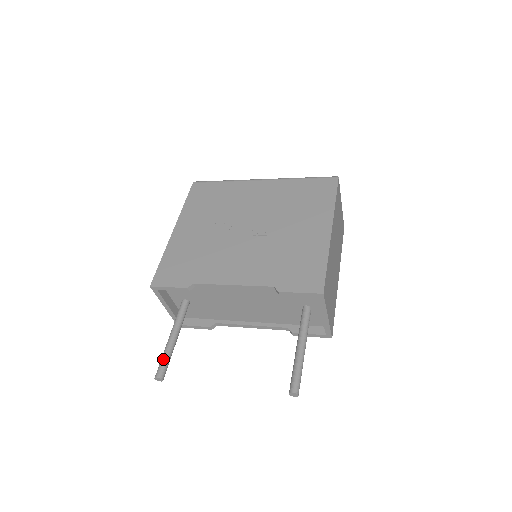
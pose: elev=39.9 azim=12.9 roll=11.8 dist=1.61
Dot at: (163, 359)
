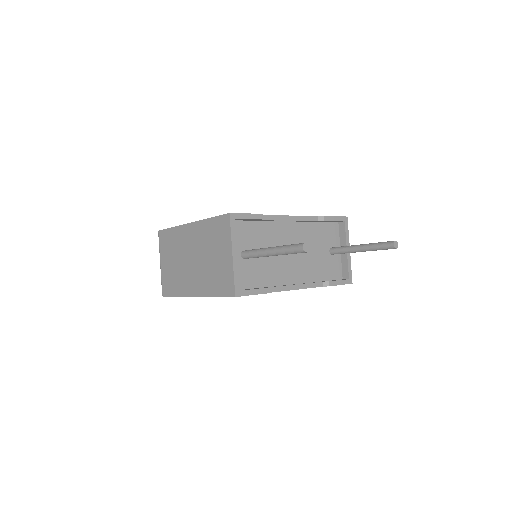
Dot at: occluded
